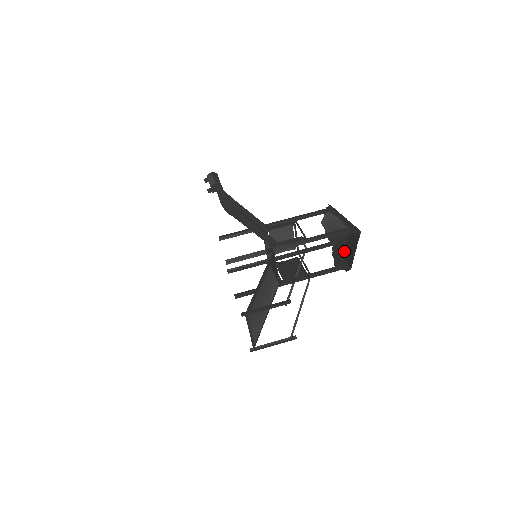
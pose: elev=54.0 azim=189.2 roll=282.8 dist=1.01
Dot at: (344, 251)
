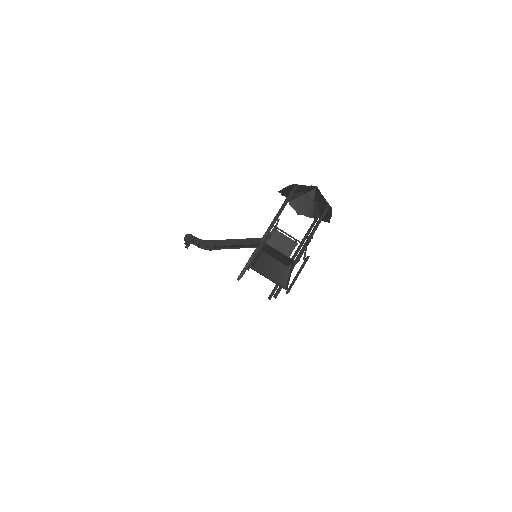
Dot at: (323, 208)
